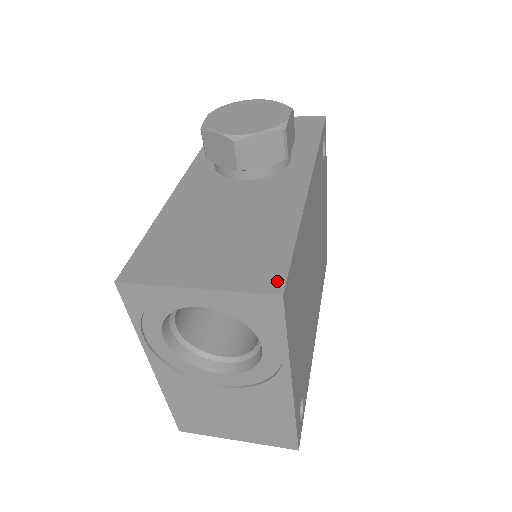
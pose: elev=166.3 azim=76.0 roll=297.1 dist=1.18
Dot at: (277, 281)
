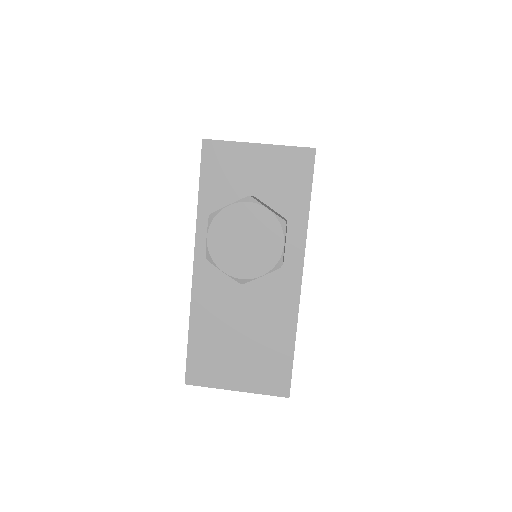
Dot at: (285, 387)
